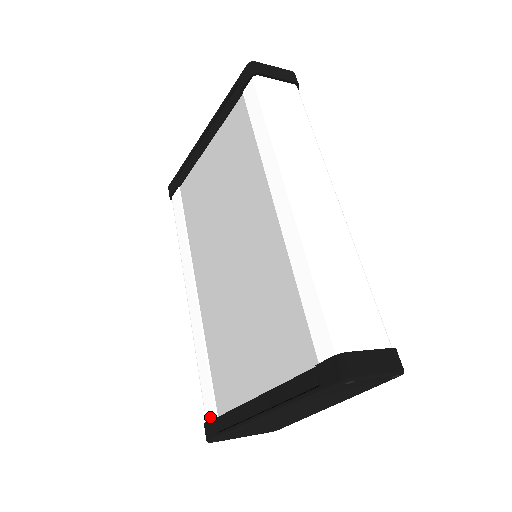
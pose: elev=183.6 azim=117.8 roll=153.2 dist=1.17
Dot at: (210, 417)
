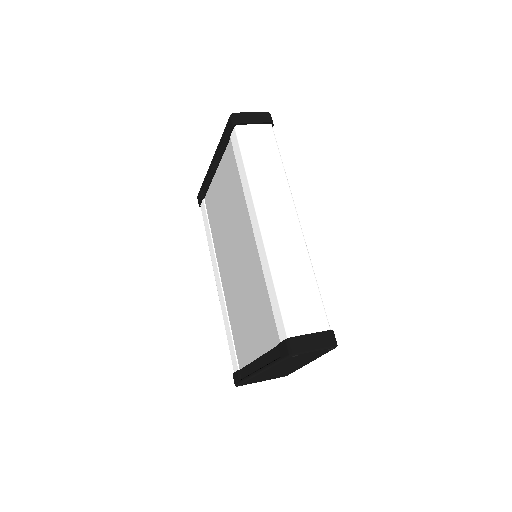
Dot at: (235, 370)
